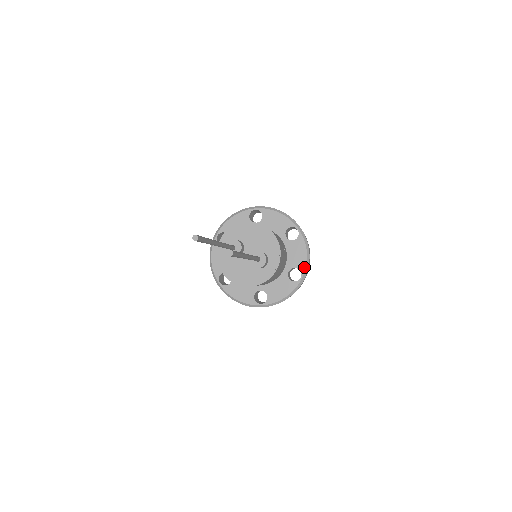
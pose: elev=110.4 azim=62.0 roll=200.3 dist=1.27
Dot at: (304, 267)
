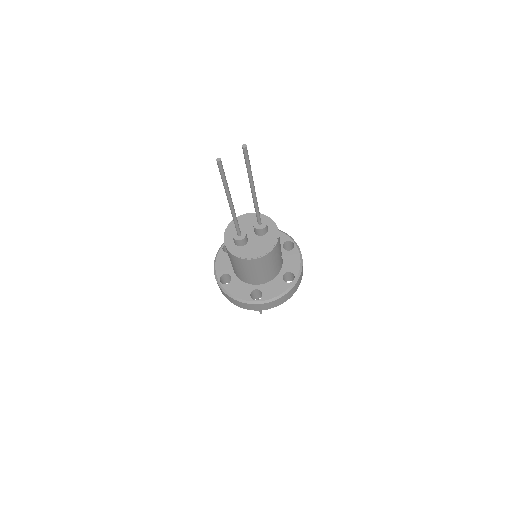
Dot at: (287, 237)
